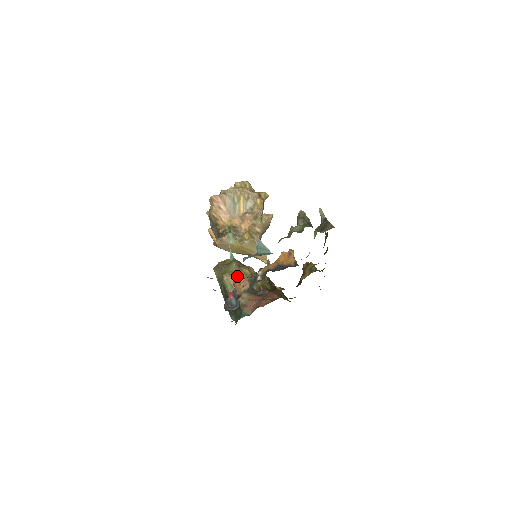
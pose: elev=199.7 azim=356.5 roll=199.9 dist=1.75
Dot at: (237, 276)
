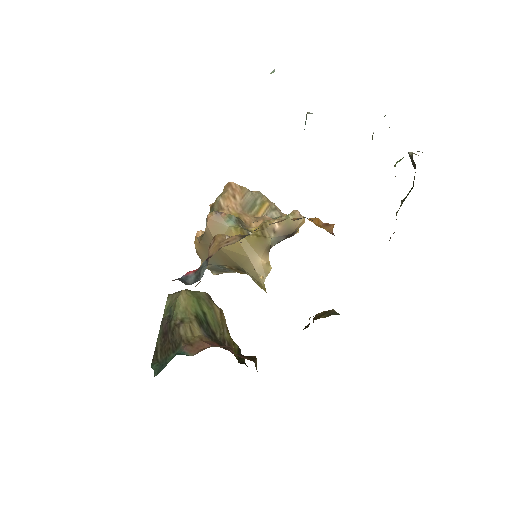
Dot at: (223, 235)
